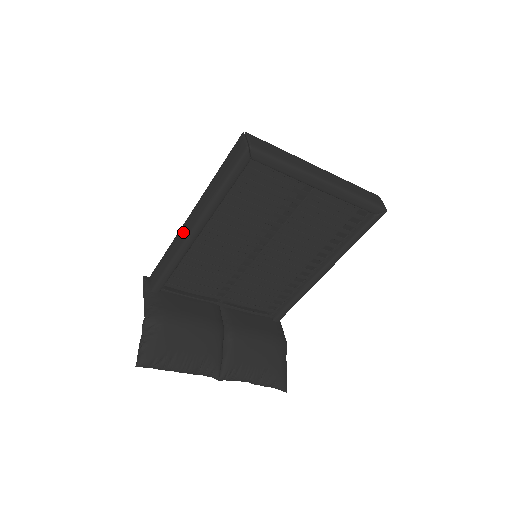
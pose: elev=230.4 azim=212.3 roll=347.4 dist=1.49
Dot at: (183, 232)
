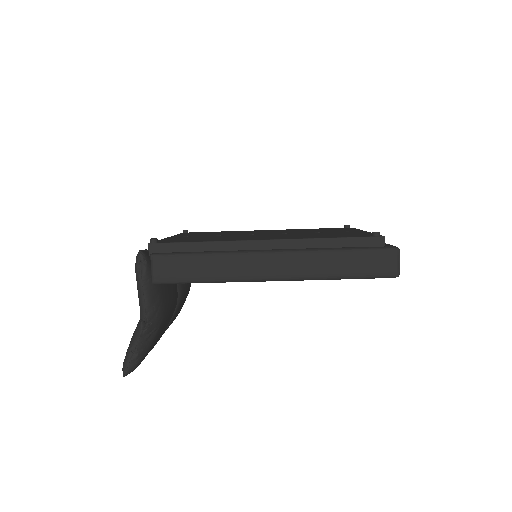
Dot at: (253, 268)
